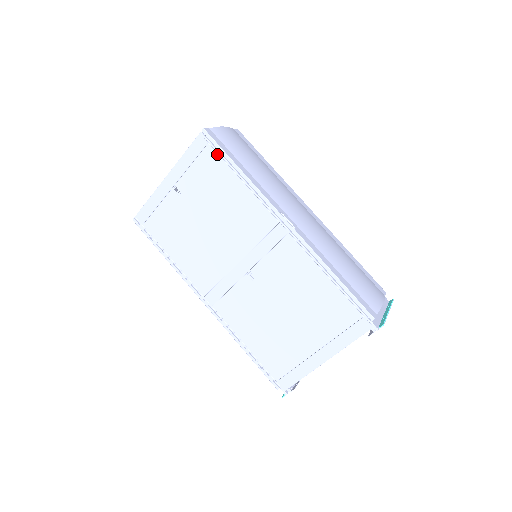
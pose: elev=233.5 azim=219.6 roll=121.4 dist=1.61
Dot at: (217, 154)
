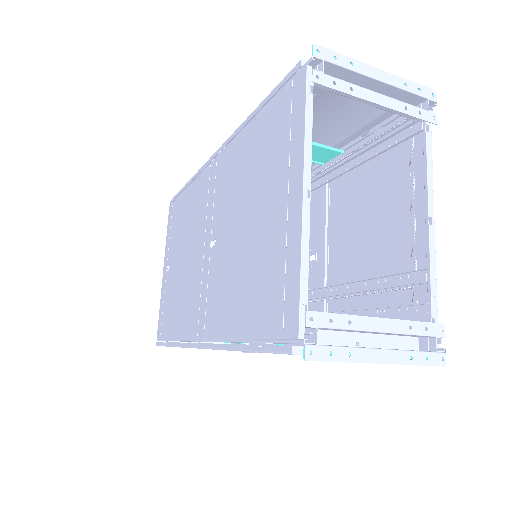
Dot at: (177, 201)
